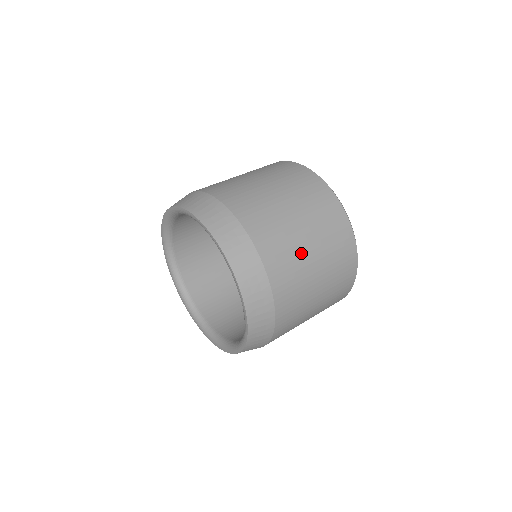
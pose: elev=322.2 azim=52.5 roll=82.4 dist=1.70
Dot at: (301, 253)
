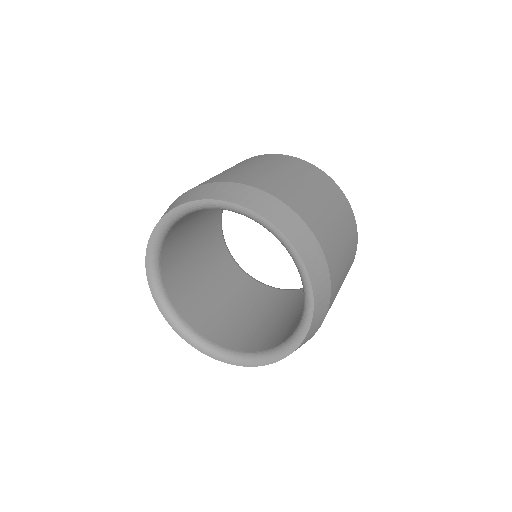
Dot at: occluded
